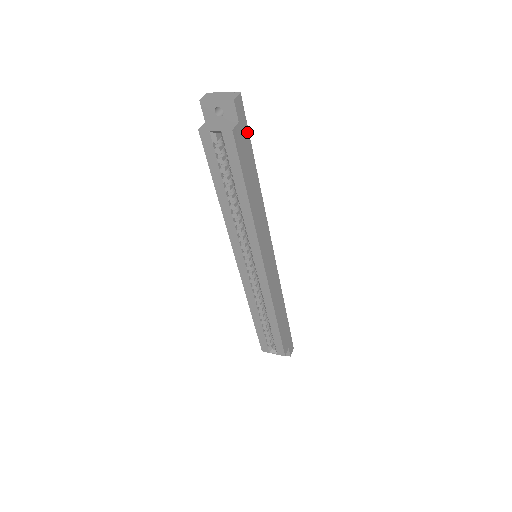
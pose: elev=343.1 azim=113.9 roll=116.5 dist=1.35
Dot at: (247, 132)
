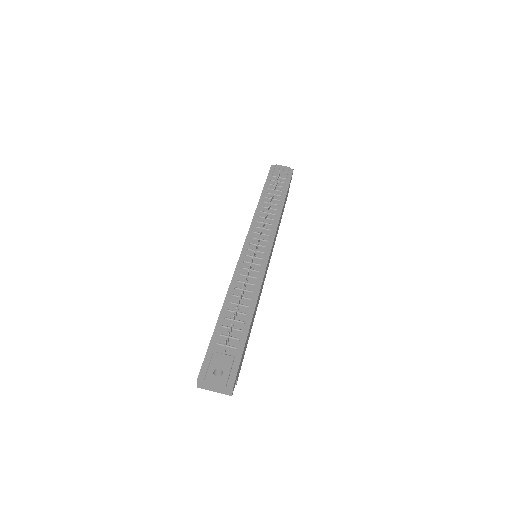
Dot at: occluded
